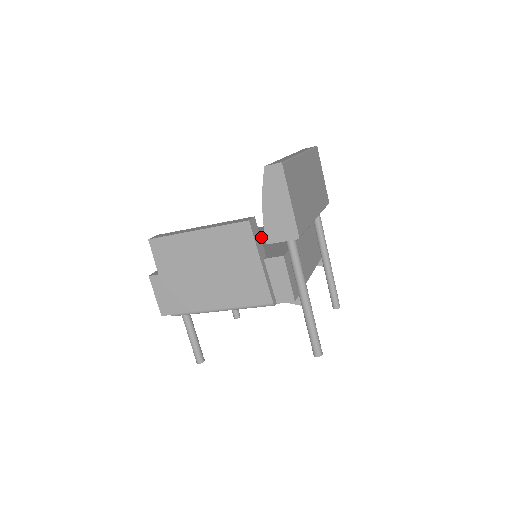
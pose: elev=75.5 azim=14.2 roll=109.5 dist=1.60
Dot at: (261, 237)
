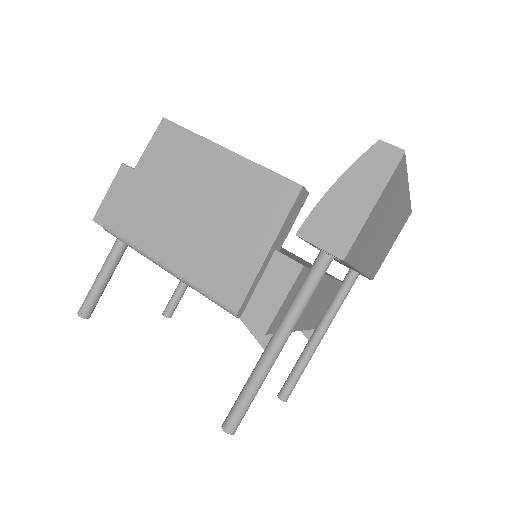
Dot at: occluded
